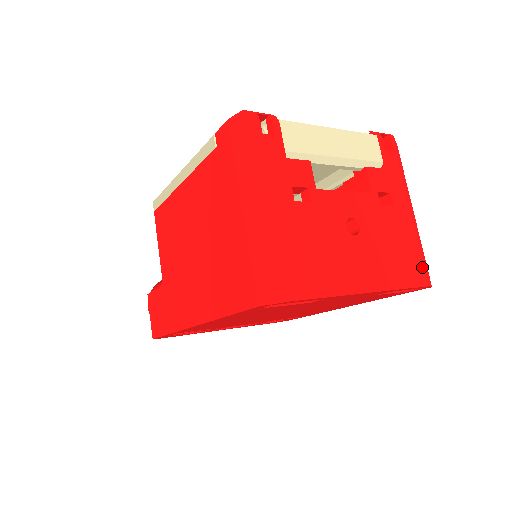
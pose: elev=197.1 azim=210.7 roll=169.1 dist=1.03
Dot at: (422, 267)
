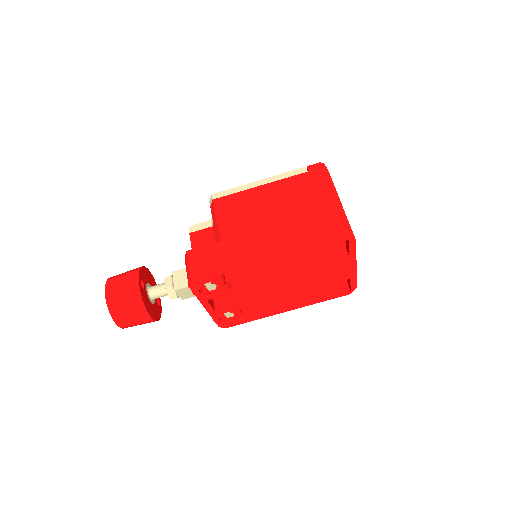
Dot at: occluded
